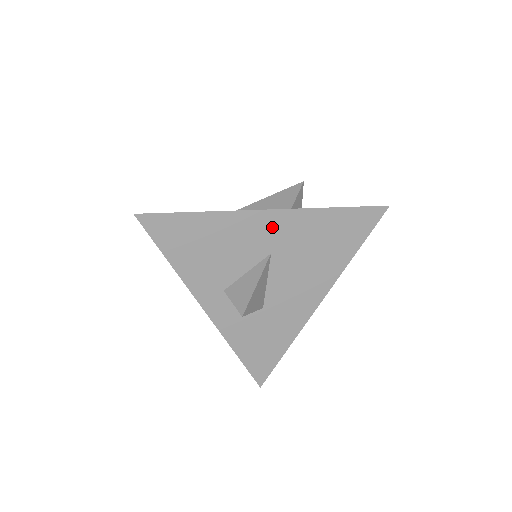
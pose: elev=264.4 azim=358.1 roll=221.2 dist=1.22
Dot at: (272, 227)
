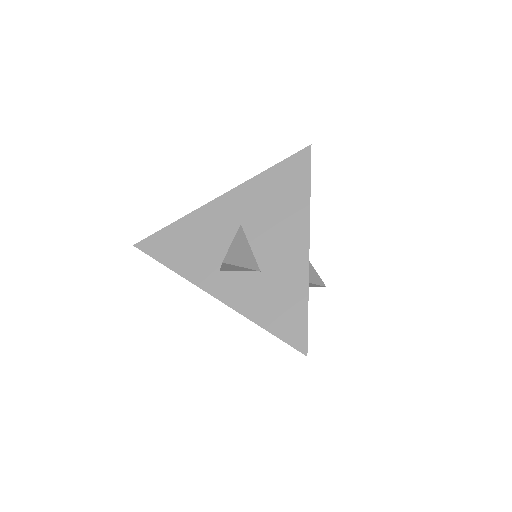
Dot at: (230, 206)
